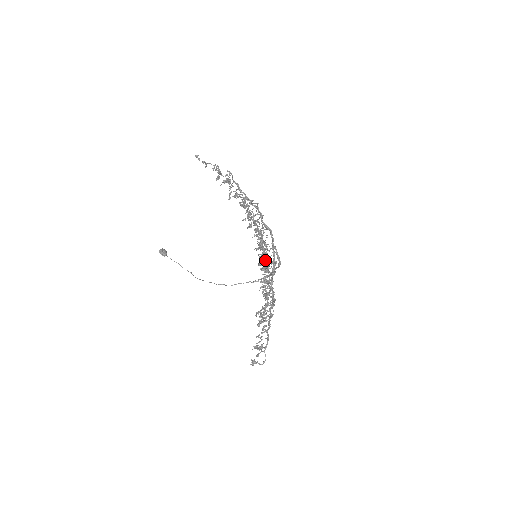
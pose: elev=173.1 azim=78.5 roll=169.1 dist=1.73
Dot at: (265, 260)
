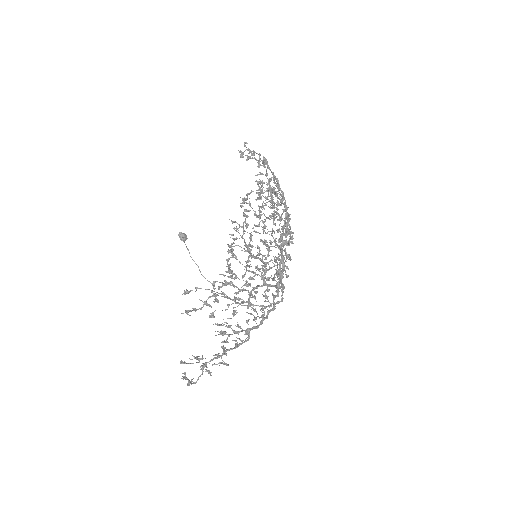
Dot at: (269, 268)
